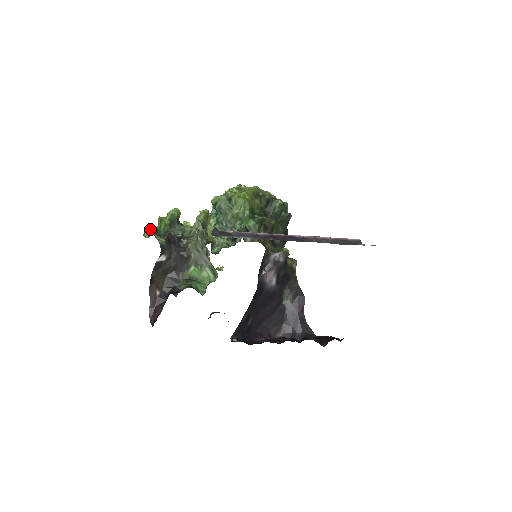
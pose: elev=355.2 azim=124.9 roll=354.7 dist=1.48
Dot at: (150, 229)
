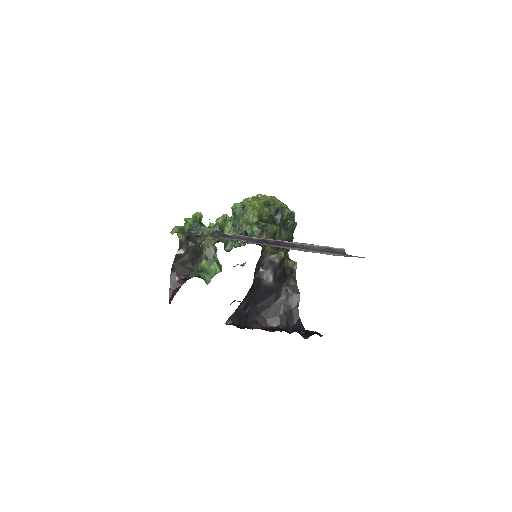
Dot at: (176, 228)
